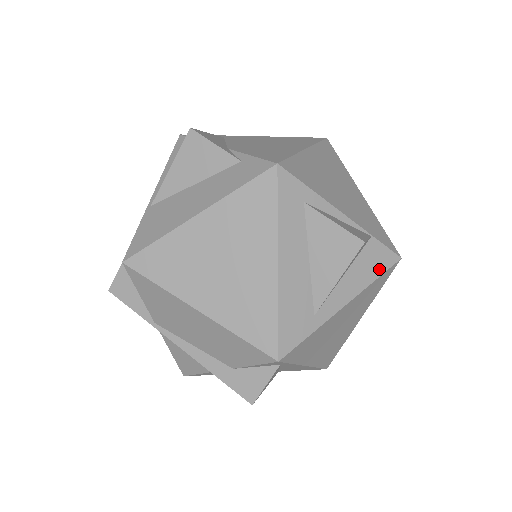
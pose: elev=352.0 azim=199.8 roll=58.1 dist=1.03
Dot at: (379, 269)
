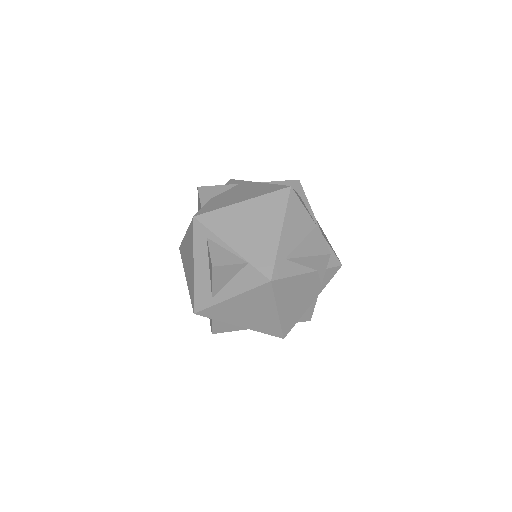
Dot at: (253, 284)
